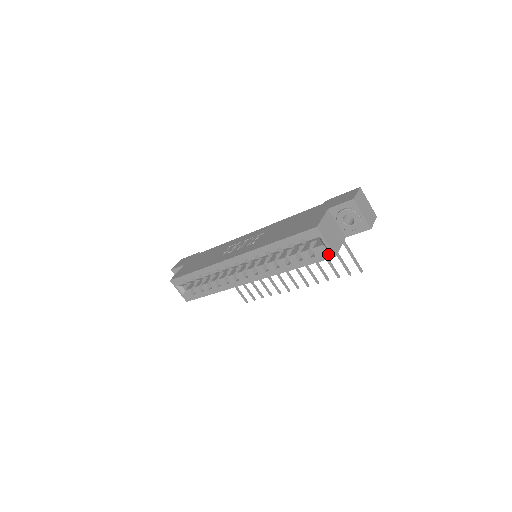
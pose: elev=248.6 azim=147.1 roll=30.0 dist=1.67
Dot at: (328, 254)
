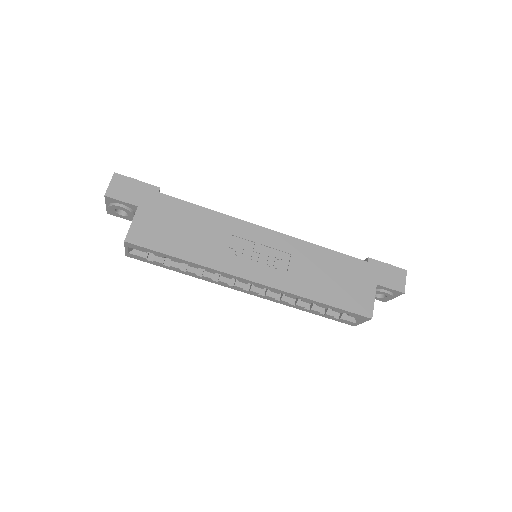
Dot at: (351, 324)
